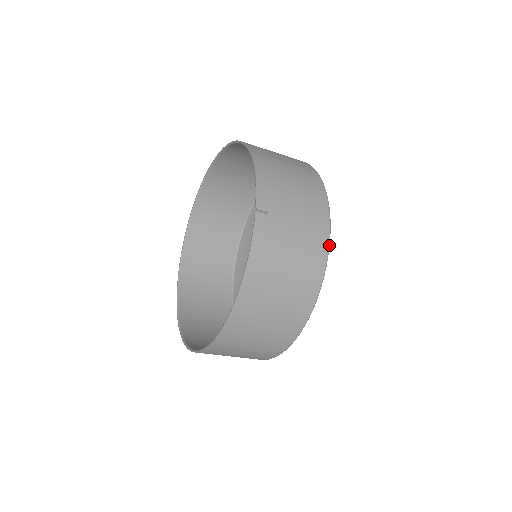
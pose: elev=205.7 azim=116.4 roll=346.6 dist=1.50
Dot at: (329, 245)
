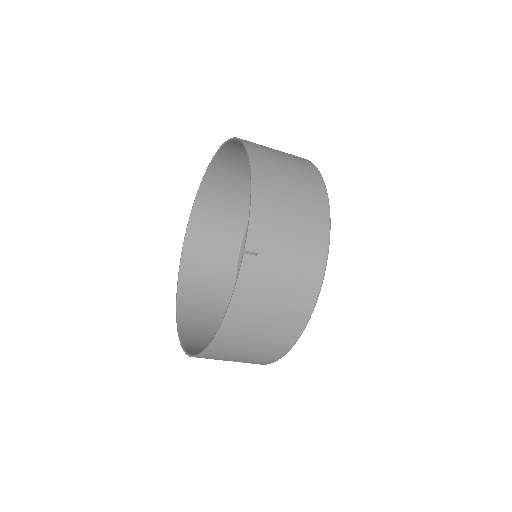
Dot at: (321, 285)
